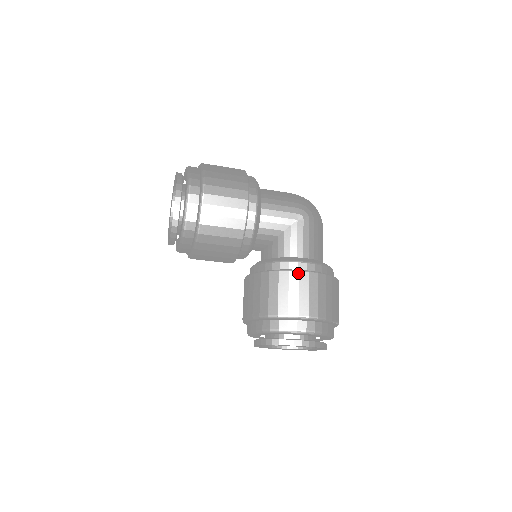
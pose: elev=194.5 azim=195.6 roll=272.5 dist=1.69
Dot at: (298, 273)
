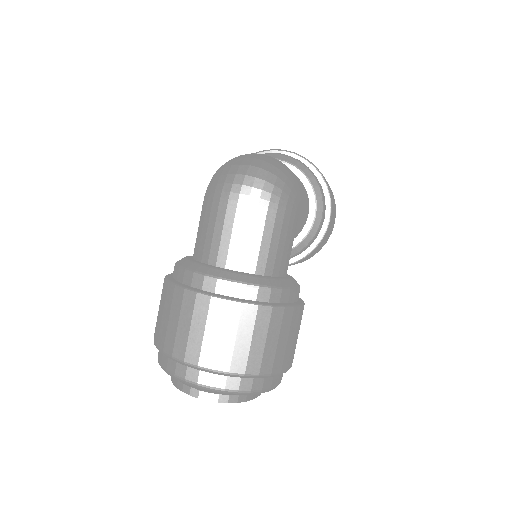
Dot at: occluded
